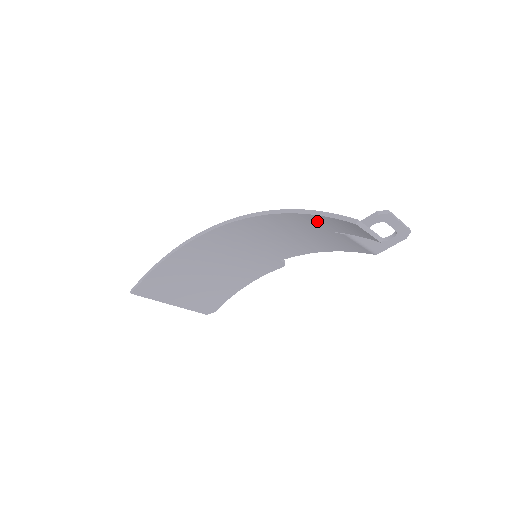
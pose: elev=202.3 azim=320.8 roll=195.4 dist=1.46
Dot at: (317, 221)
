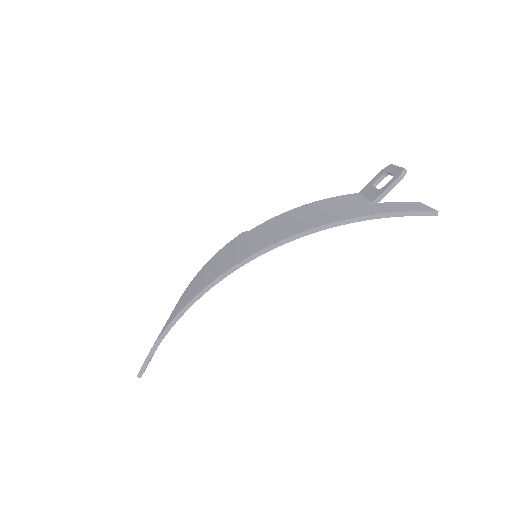
Dot at: occluded
